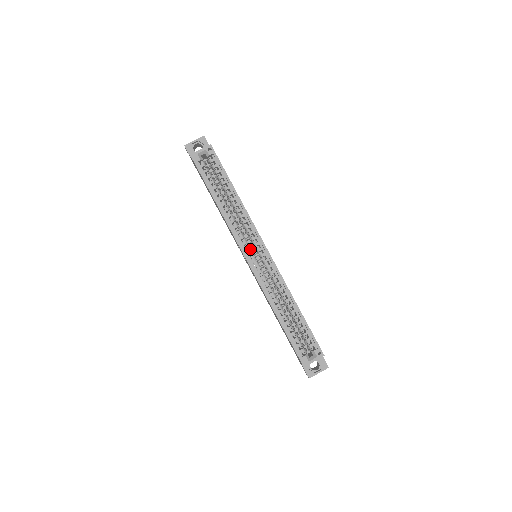
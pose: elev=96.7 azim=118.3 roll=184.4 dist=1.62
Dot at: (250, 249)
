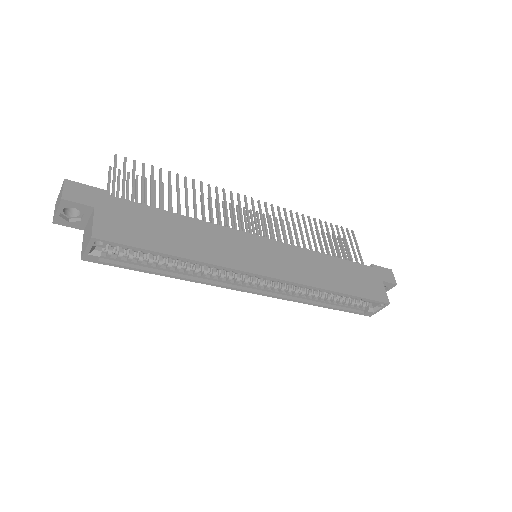
Dot at: (247, 280)
